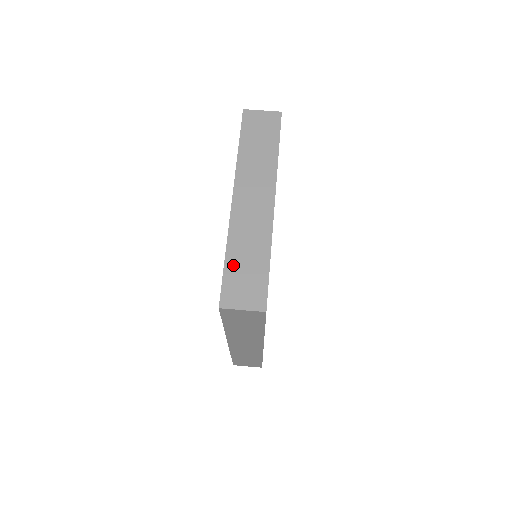
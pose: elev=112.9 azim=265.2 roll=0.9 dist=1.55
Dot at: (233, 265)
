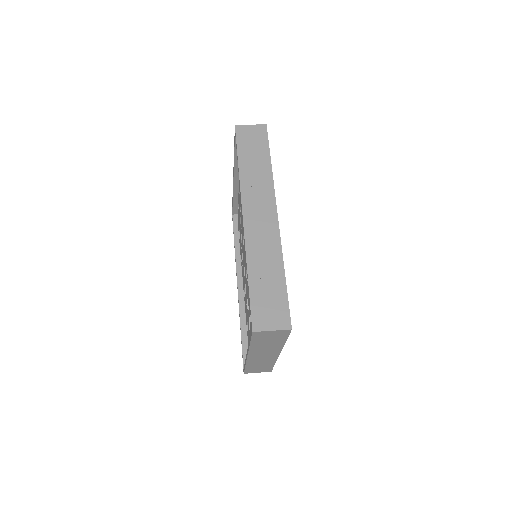
Dot at: occluded
